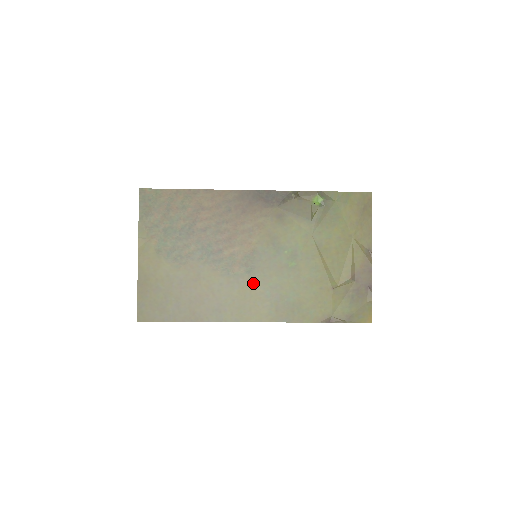
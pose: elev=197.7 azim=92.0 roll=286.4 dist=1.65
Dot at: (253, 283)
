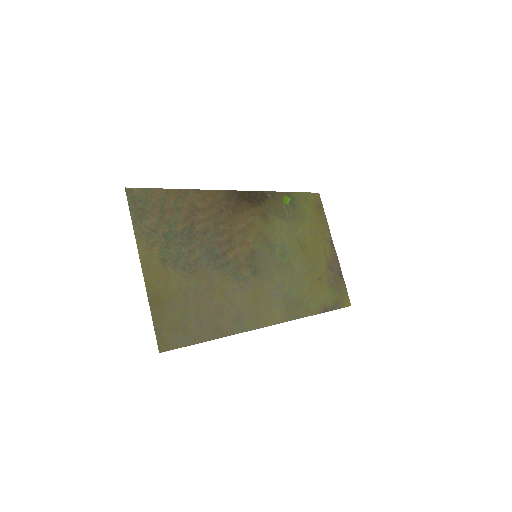
Dot at: (261, 284)
